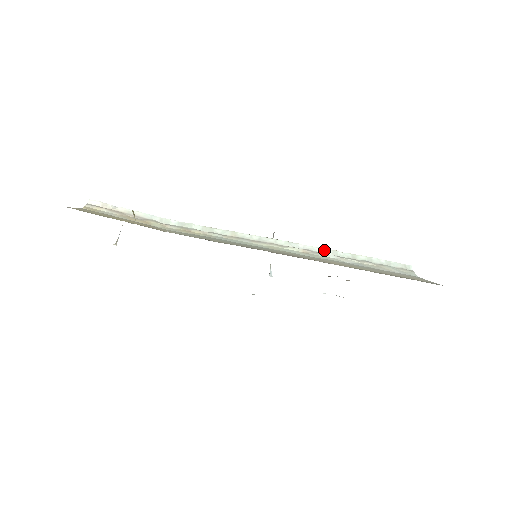
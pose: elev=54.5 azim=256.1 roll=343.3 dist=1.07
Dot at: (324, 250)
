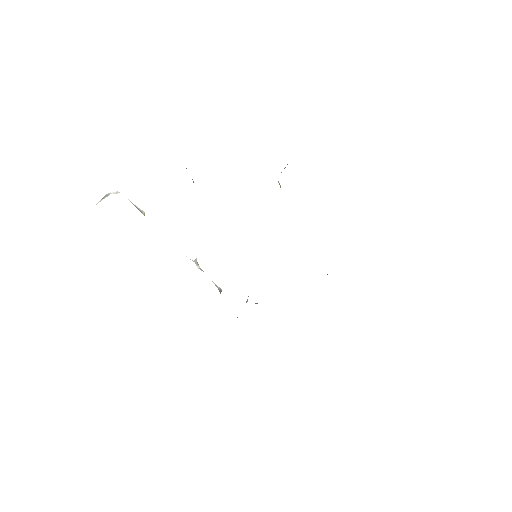
Dot at: occluded
